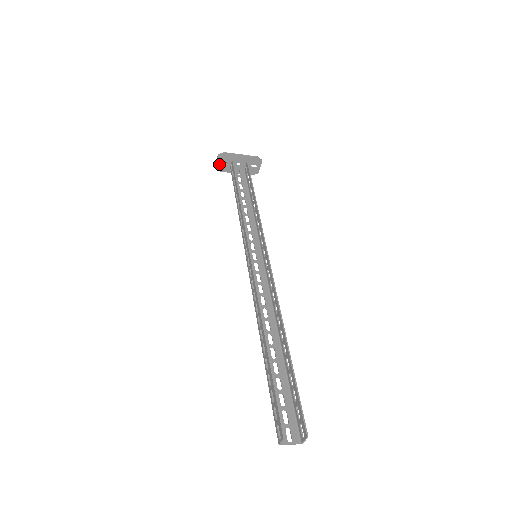
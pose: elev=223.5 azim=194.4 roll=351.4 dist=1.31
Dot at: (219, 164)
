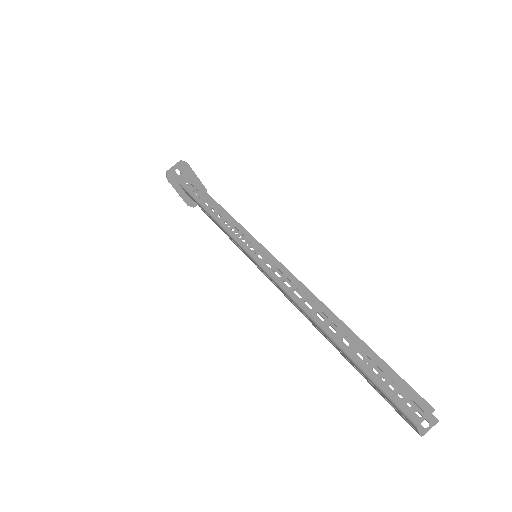
Dot at: (173, 171)
